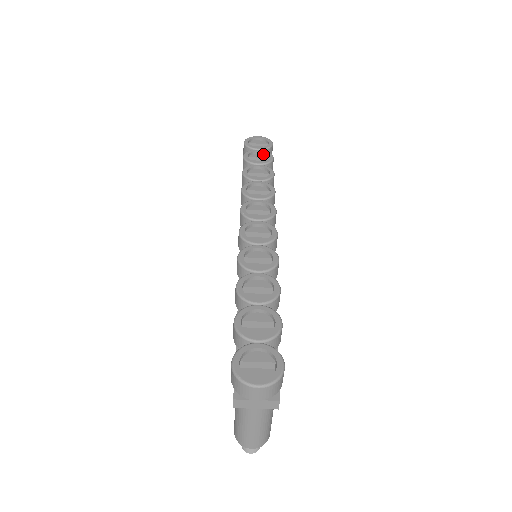
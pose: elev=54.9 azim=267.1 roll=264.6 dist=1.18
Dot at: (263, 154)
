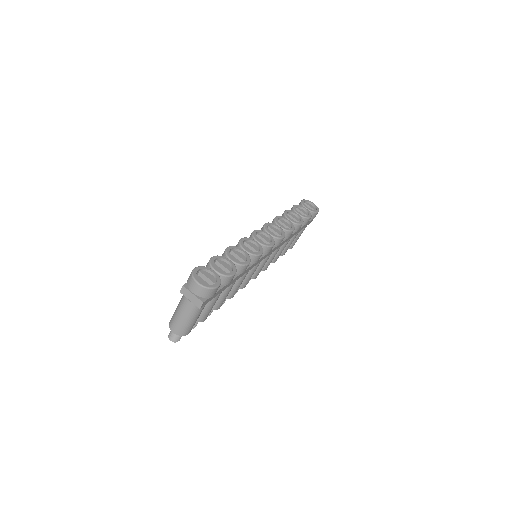
Dot at: (307, 212)
